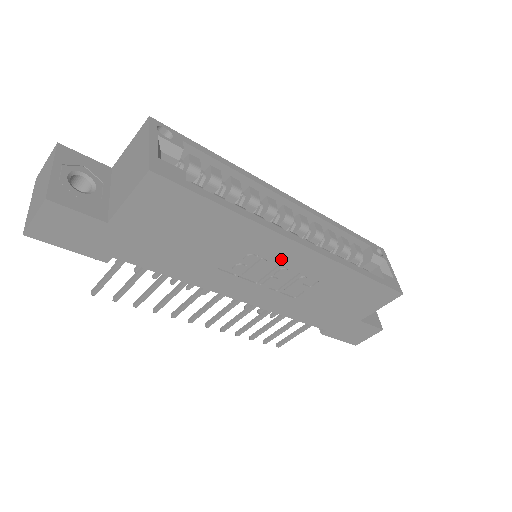
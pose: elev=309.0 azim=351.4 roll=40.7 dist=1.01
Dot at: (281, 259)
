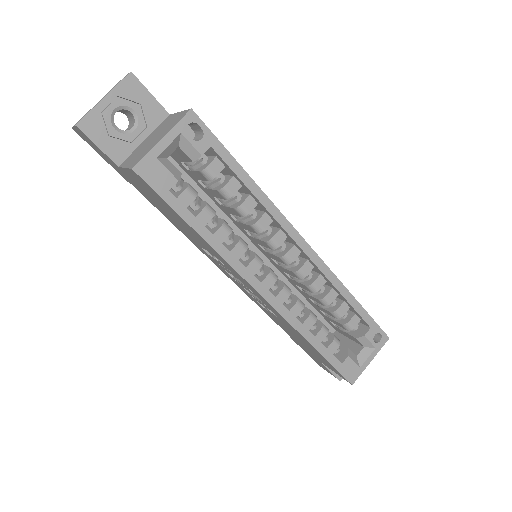
Dot at: (246, 284)
